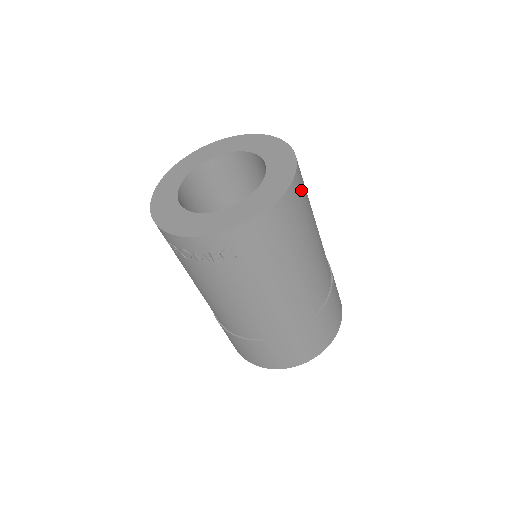
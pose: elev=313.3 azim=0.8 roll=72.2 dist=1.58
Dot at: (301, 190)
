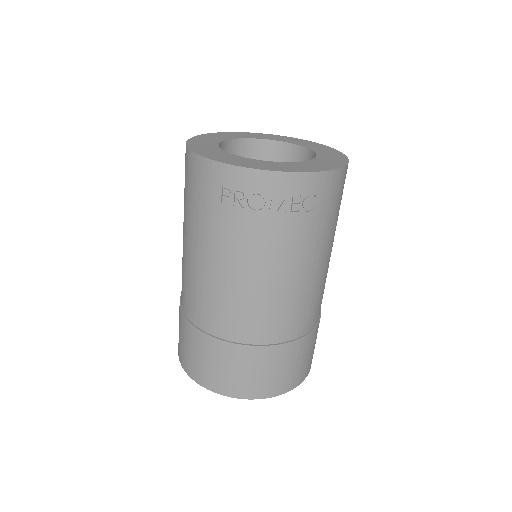
Dot at: occluded
